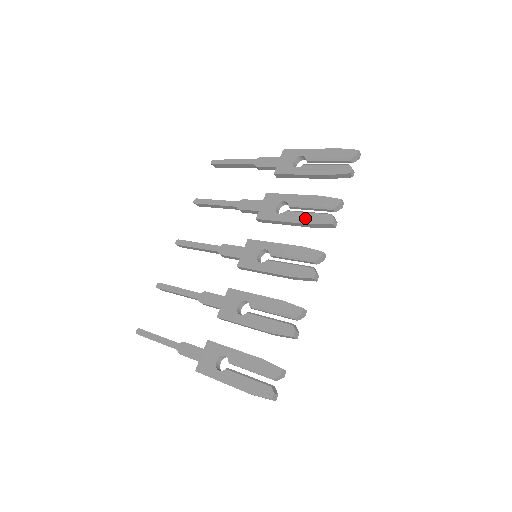
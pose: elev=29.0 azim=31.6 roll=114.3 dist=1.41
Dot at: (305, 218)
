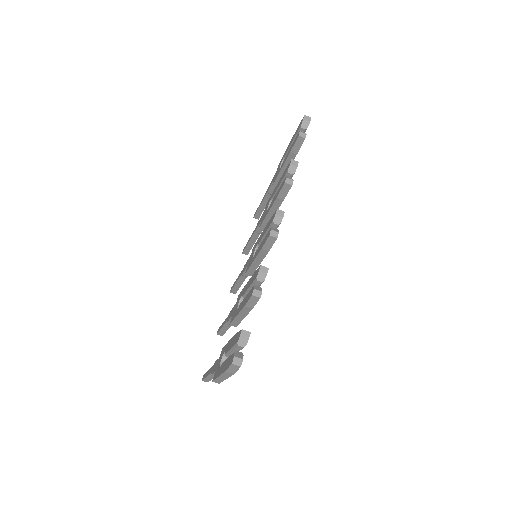
Dot at: (275, 196)
